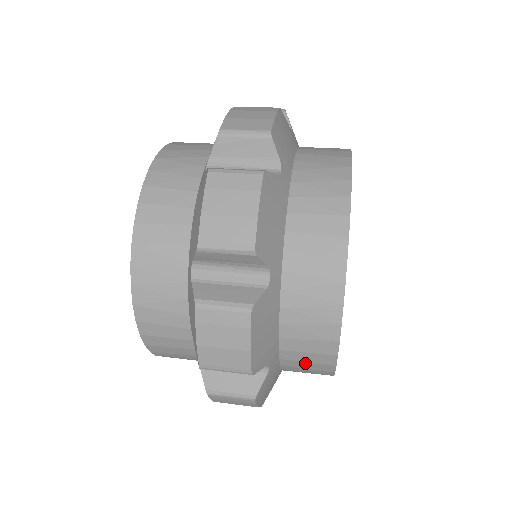
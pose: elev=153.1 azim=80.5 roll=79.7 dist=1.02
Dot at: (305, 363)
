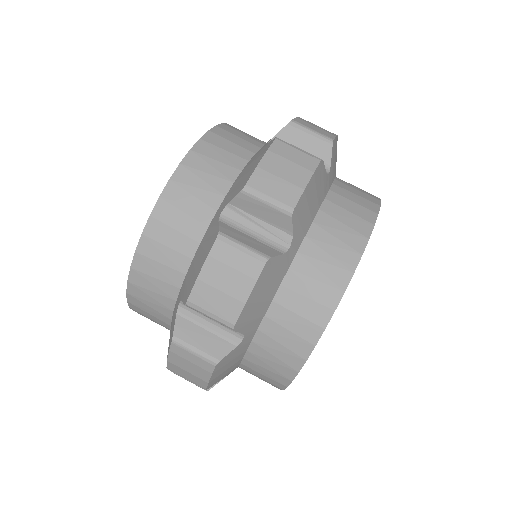
Dot at: occluded
